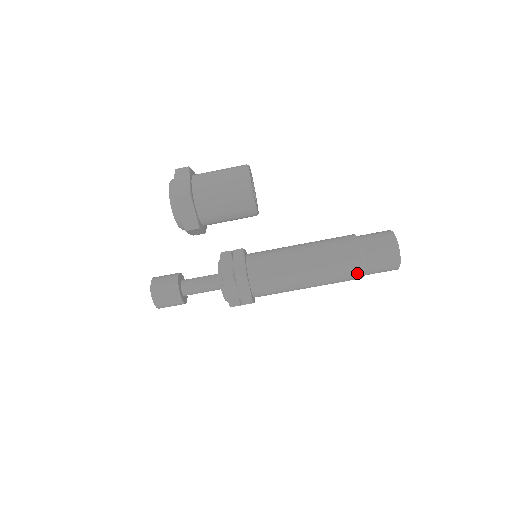
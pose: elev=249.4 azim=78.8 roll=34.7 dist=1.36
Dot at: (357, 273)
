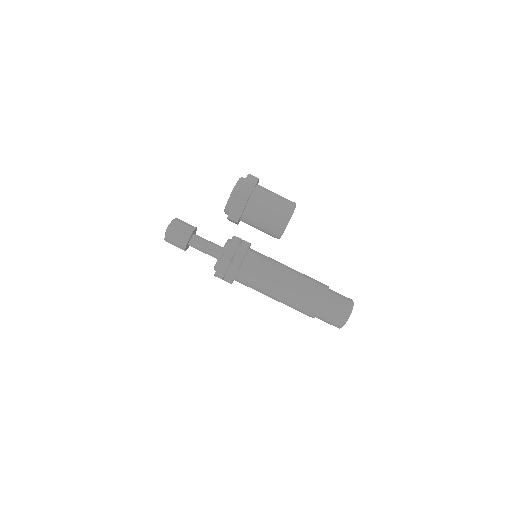
Dot at: (312, 313)
